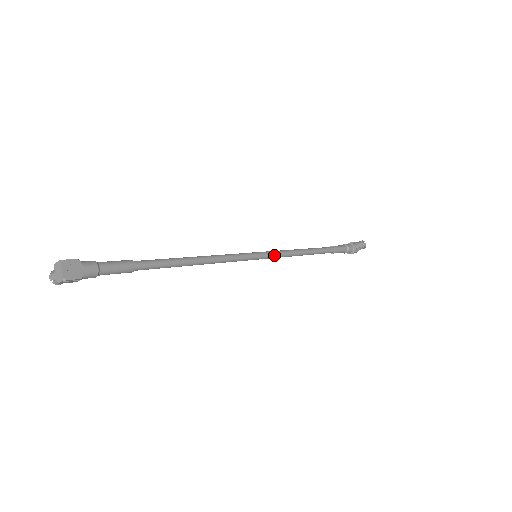
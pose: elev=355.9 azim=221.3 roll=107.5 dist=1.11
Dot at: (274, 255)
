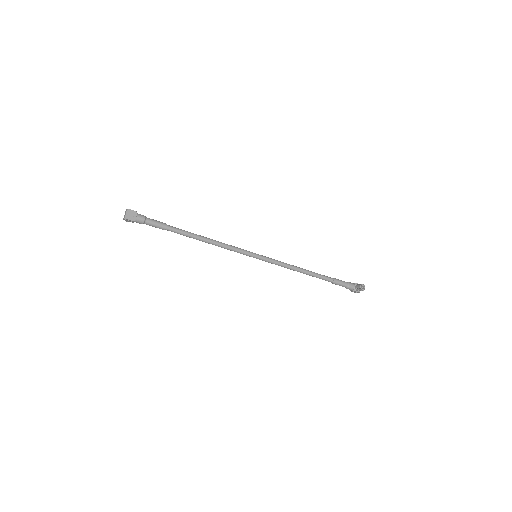
Dot at: (271, 261)
